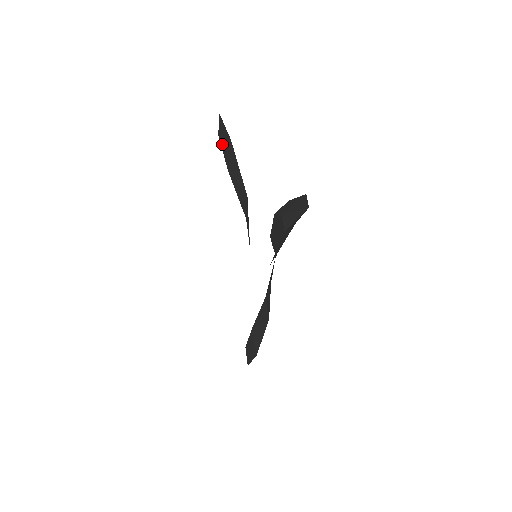
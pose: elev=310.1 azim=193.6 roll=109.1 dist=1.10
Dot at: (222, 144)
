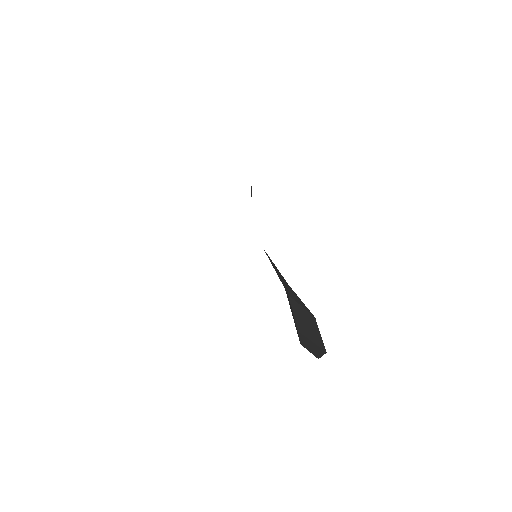
Dot at: occluded
